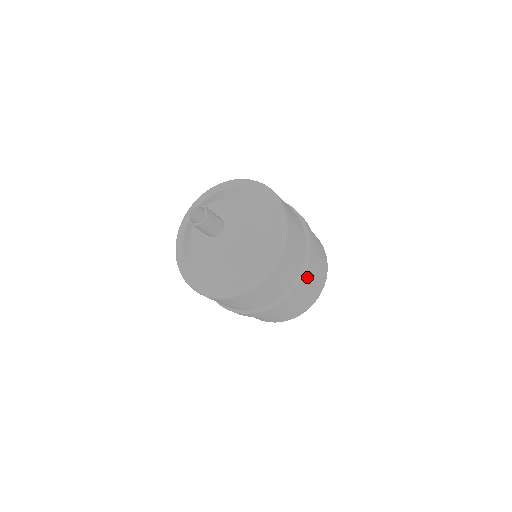
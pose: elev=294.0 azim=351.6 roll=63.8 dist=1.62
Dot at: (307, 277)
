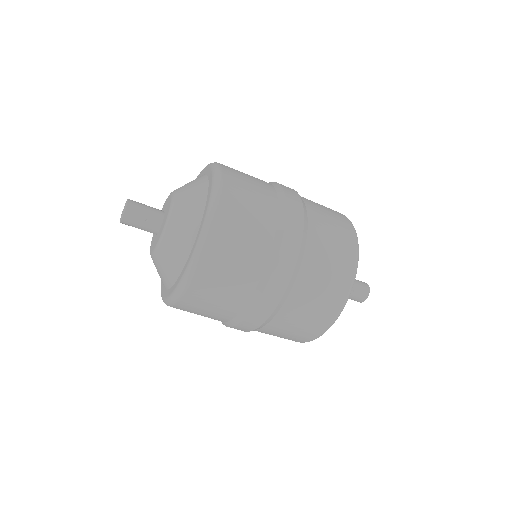
Dot at: (257, 320)
